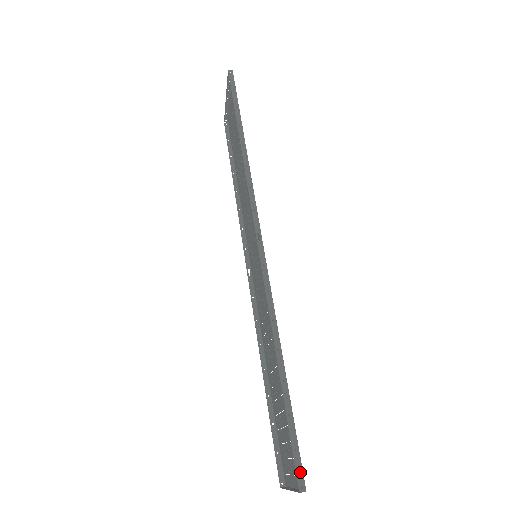
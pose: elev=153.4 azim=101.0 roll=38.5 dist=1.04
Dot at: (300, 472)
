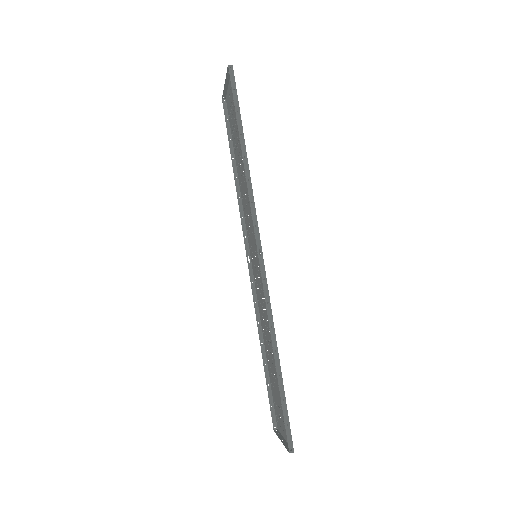
Dot at: (290, 440)
